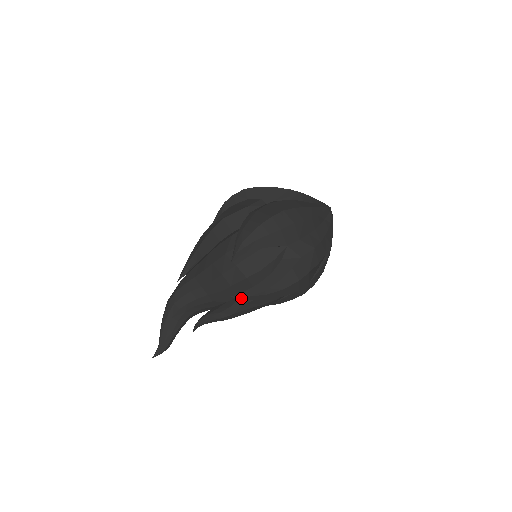
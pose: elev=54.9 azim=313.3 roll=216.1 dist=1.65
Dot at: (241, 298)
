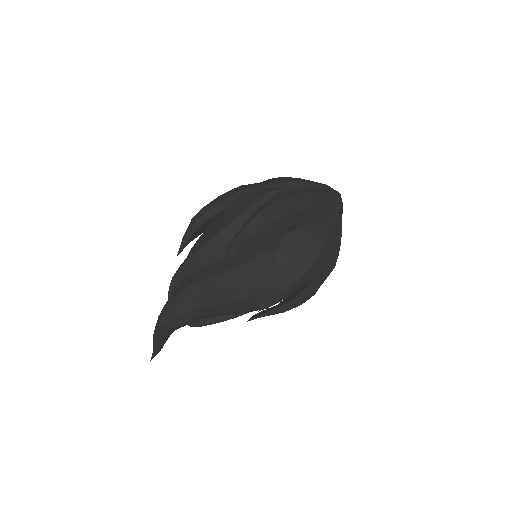
Dot at: (256, 318)
